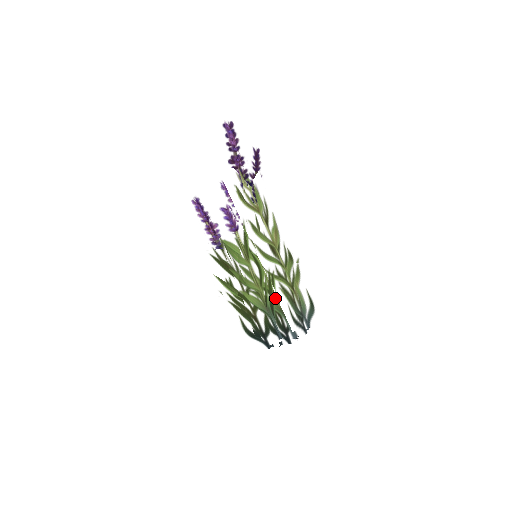
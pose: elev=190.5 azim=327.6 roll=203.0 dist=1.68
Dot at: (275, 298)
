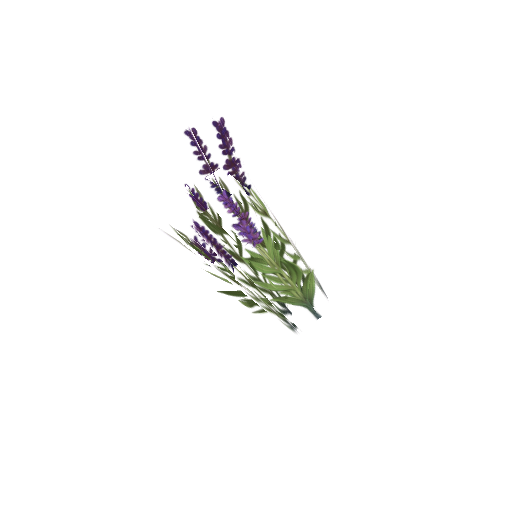
Dot at: (317, 291)
